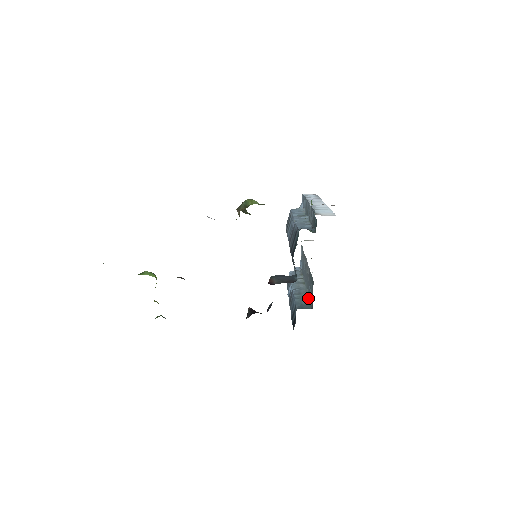
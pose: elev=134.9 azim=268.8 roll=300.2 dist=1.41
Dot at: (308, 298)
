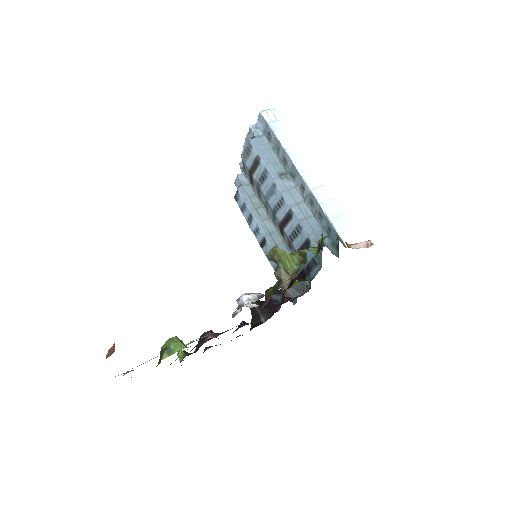
Dot at: occluded
